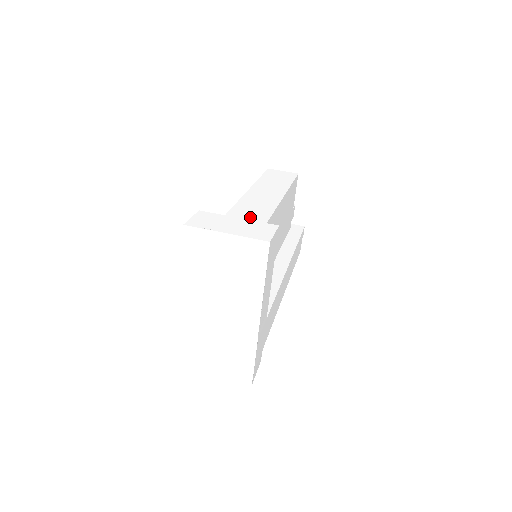
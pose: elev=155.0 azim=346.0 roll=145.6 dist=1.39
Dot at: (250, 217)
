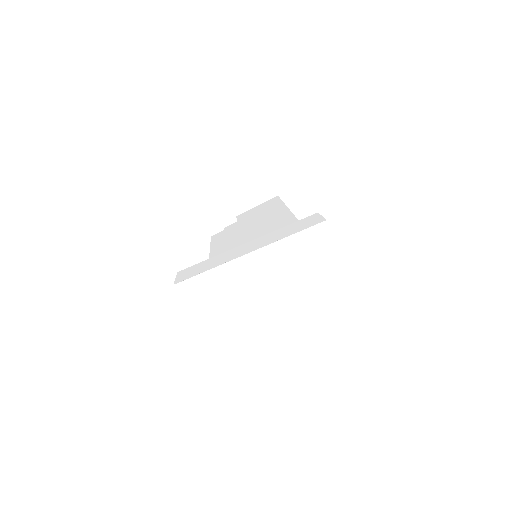
Dot at: occluded
